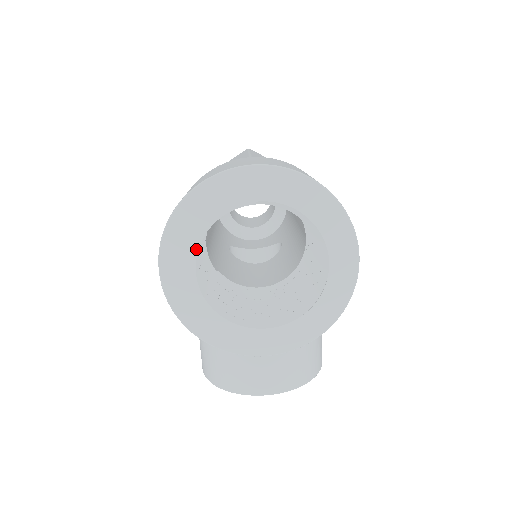
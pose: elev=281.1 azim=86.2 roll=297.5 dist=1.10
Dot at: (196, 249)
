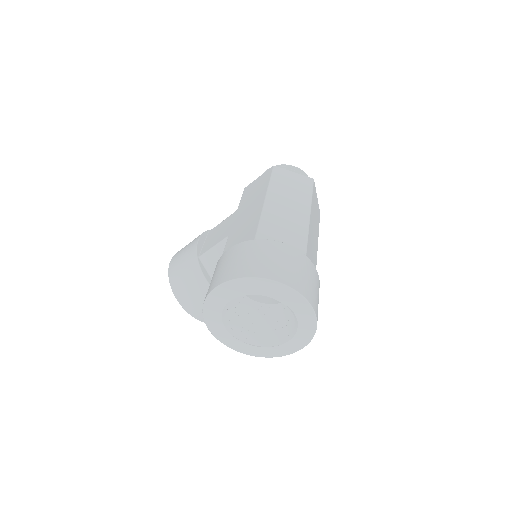
Dot at: (243, 295)
